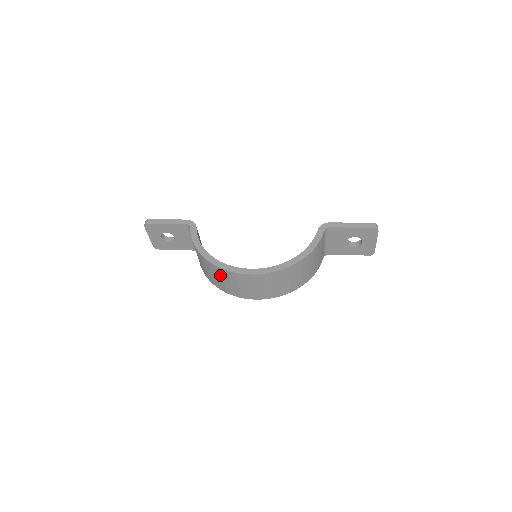
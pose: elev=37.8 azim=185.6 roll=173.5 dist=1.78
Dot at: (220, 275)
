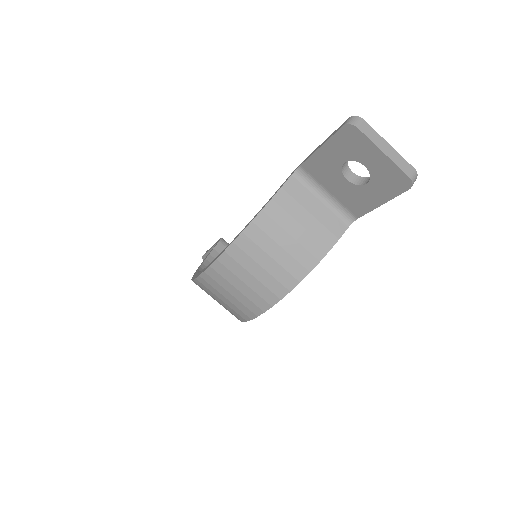
Dot at: occluded
